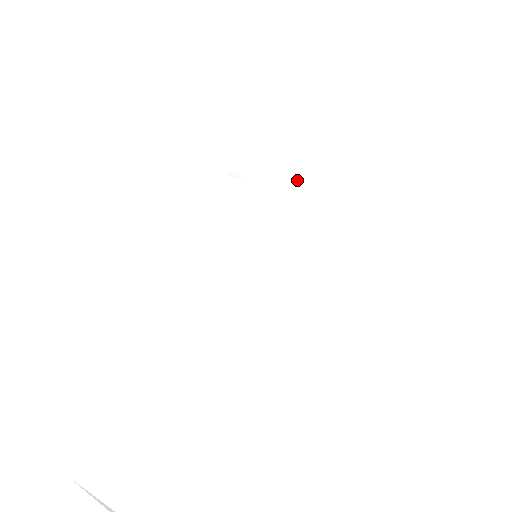
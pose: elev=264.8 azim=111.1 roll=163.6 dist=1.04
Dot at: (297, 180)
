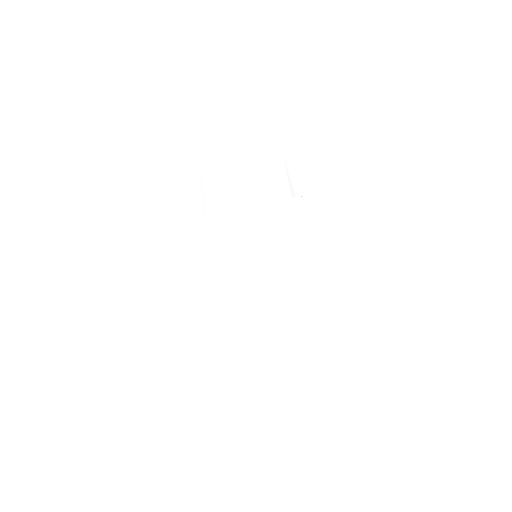
Dot at: (253, 179)
